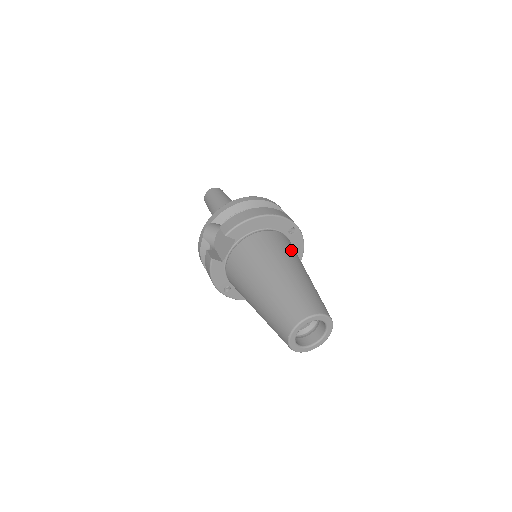
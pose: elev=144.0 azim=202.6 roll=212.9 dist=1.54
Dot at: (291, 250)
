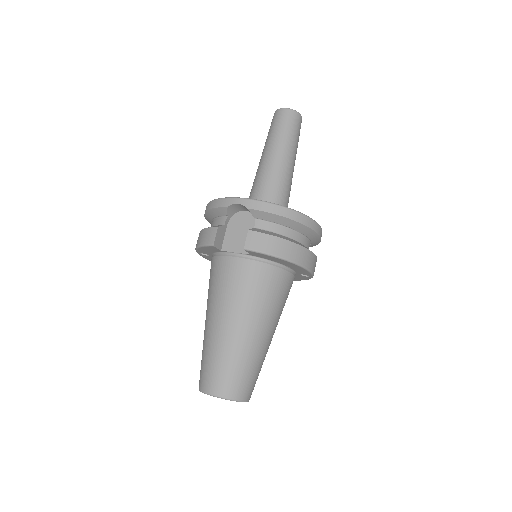
Dot at: (283, 304)
